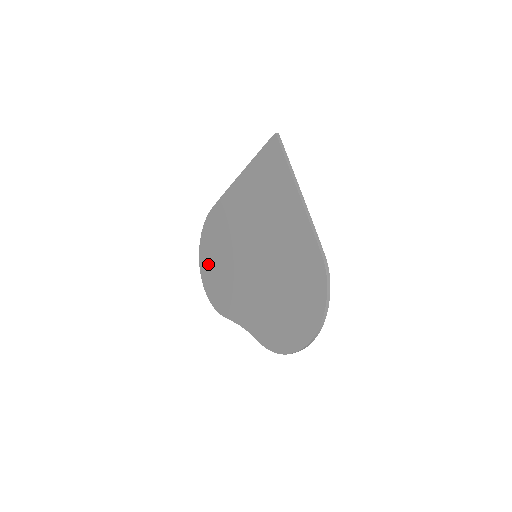
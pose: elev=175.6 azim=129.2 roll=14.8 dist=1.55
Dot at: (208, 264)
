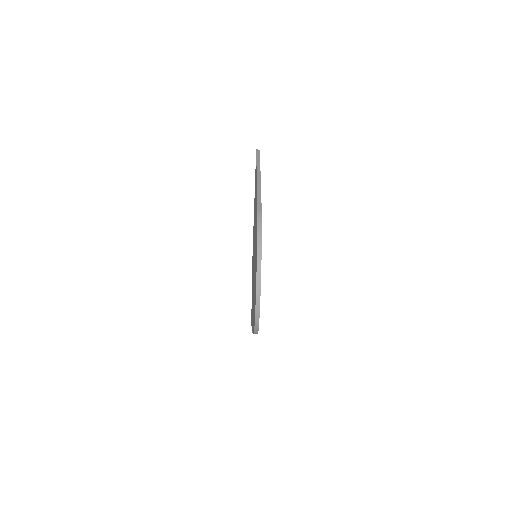
Dot at: occluded
